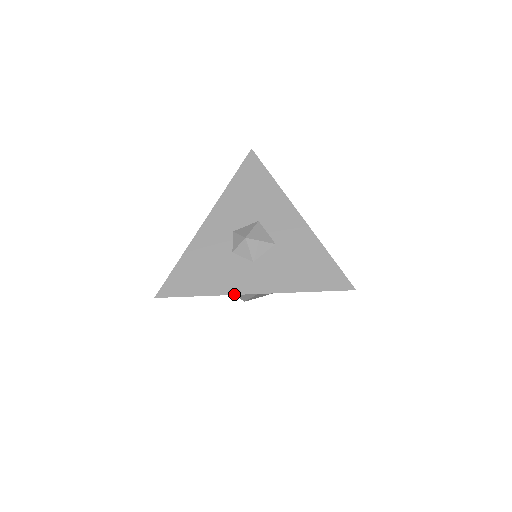
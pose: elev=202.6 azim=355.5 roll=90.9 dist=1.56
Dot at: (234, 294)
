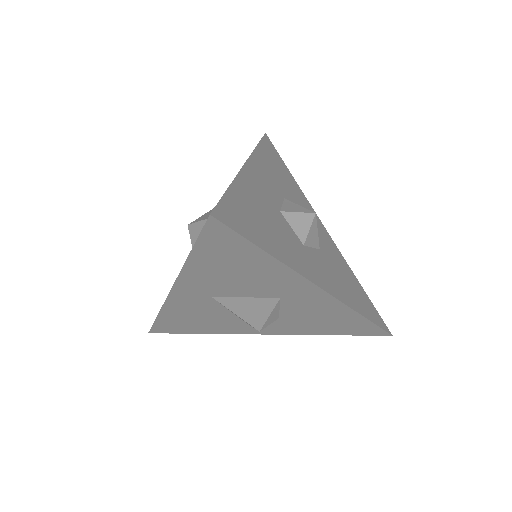
Dot at: (165, 300)
